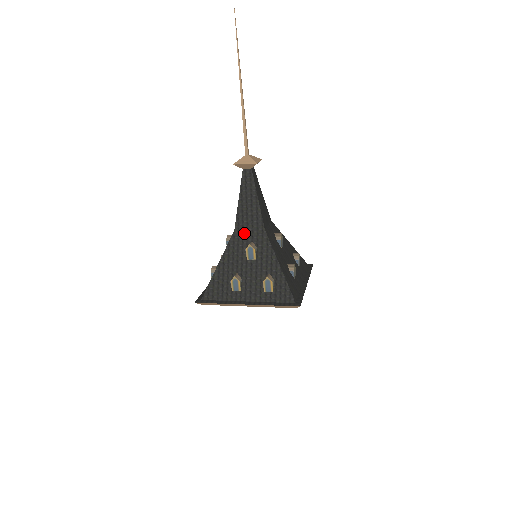
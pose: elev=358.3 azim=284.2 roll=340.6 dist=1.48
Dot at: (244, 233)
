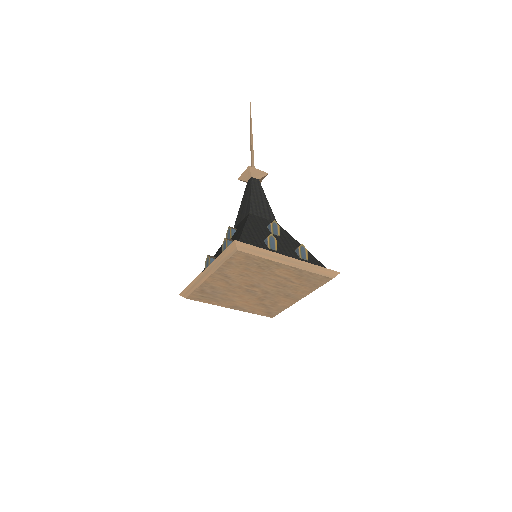
Dot at: (260, 218)
